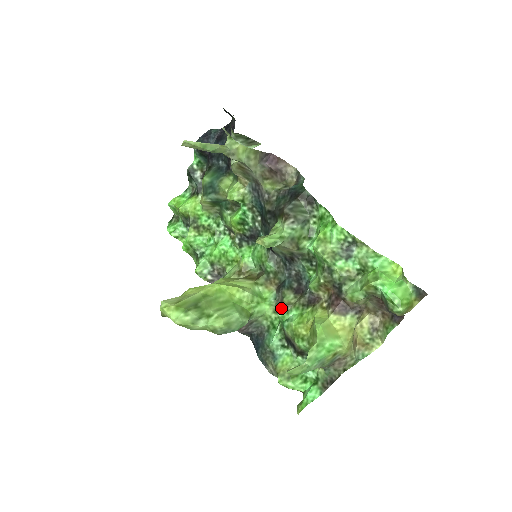
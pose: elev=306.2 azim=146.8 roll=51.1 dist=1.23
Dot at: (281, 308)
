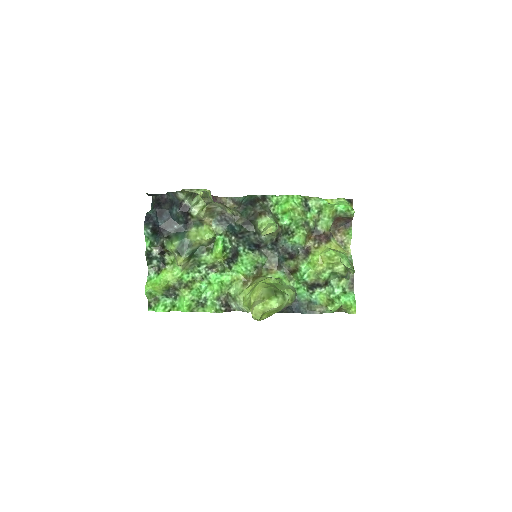
Dot at: (296, 271)
